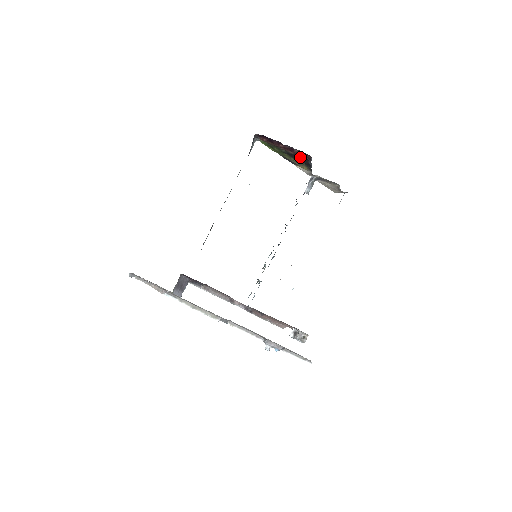
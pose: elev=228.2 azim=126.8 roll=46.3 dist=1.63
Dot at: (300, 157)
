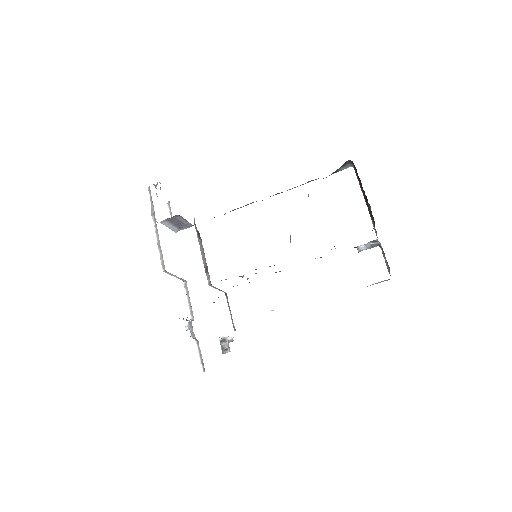
Dot at: (370, 212)
